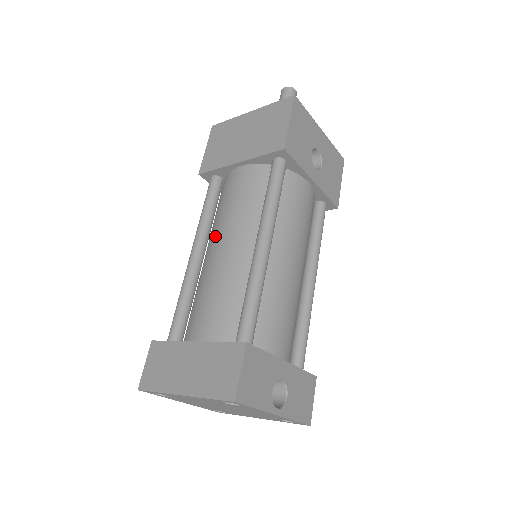
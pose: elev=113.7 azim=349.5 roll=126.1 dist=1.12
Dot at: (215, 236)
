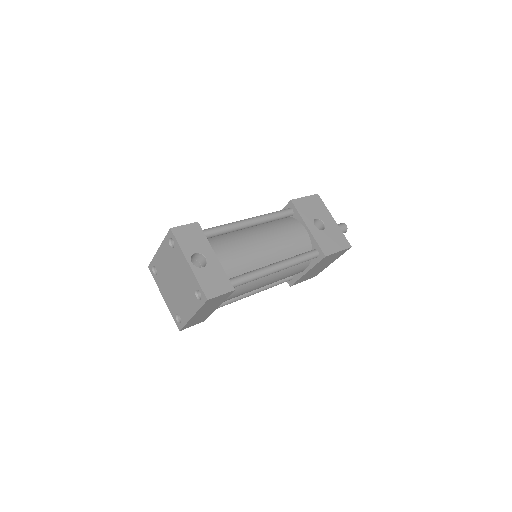
Dot at: occluded
